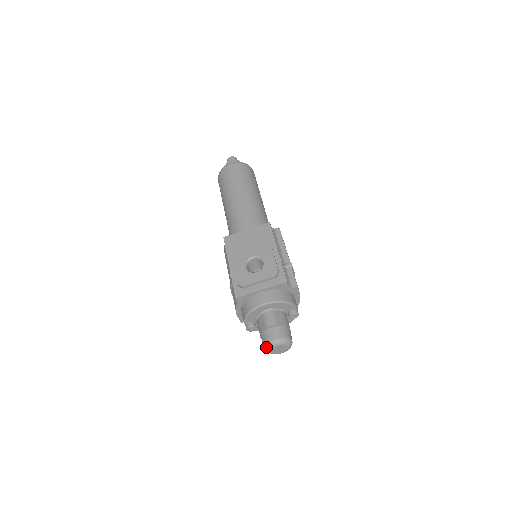
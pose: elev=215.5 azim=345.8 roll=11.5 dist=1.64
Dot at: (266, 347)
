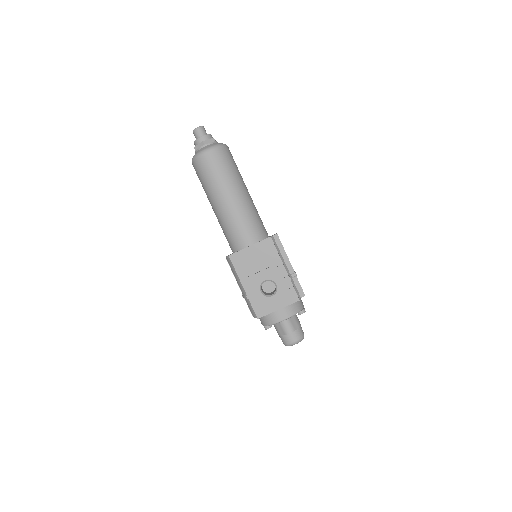
Dot at: occluded
